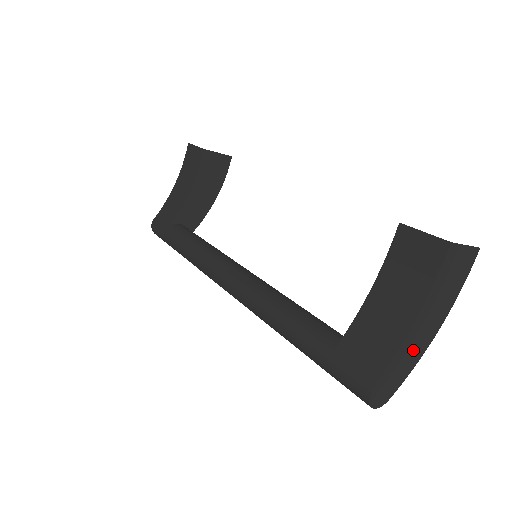
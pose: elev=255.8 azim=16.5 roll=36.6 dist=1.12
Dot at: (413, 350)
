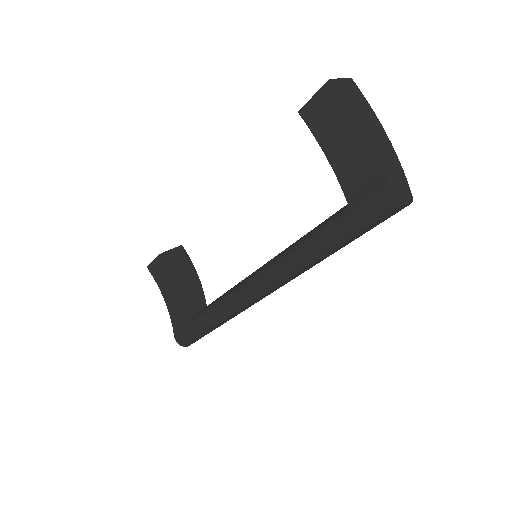
Dot at: (387, 155)
